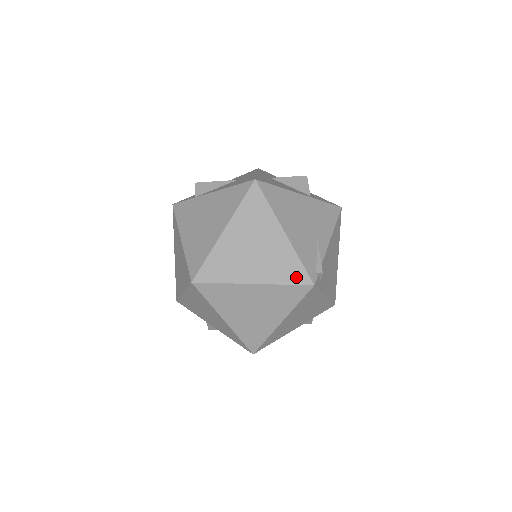
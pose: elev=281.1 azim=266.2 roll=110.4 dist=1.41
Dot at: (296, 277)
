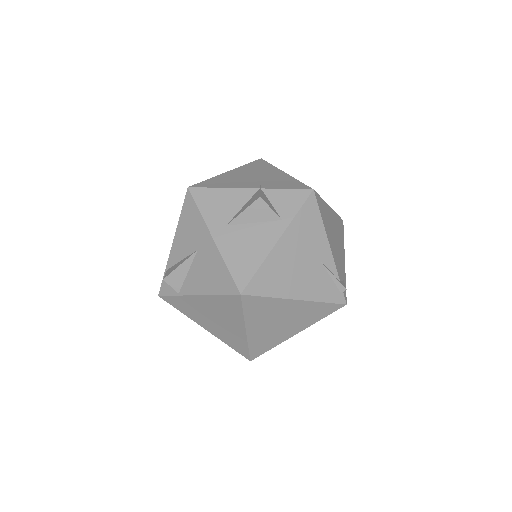
Dot at: (328, 311)
